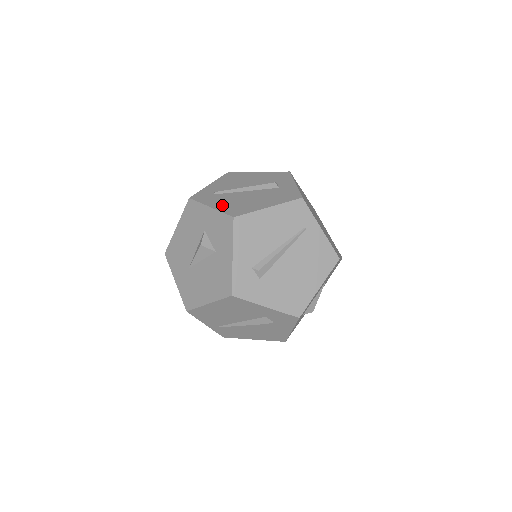
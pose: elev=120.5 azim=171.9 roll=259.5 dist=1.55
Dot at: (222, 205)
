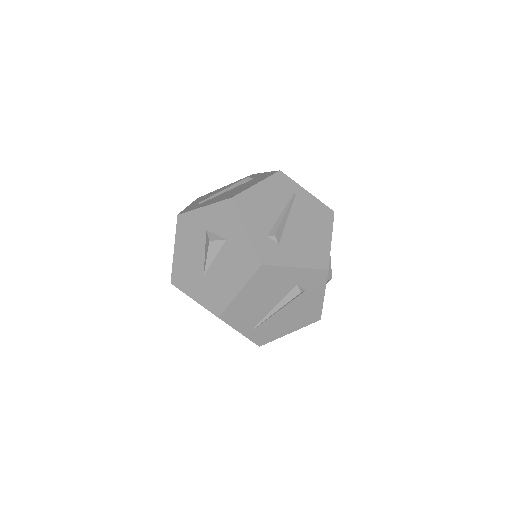
Dot at: (213, 201)
